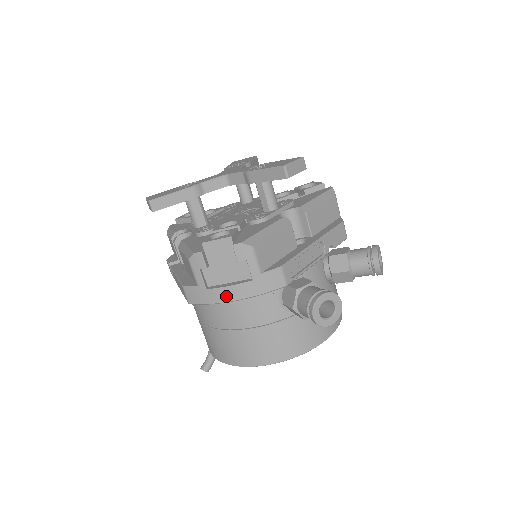
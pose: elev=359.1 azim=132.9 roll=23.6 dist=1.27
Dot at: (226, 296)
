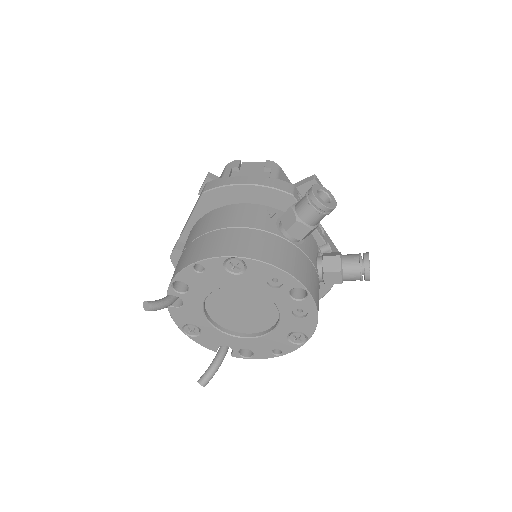
Dot at: (242, 181)
